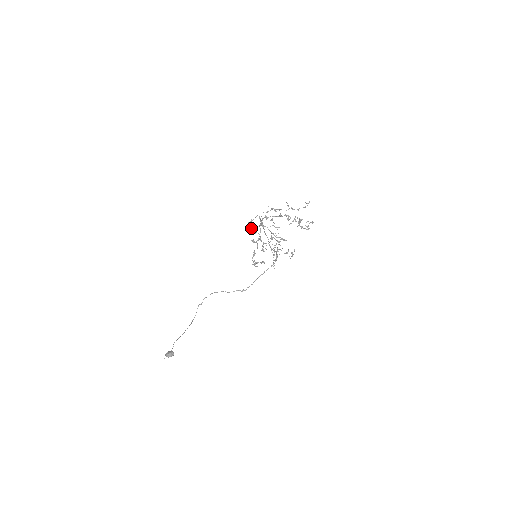
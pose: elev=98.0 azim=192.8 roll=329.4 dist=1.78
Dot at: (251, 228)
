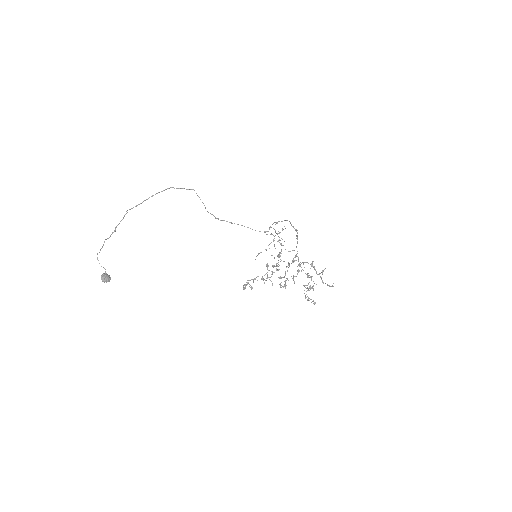
Dot at: (280, 261)
